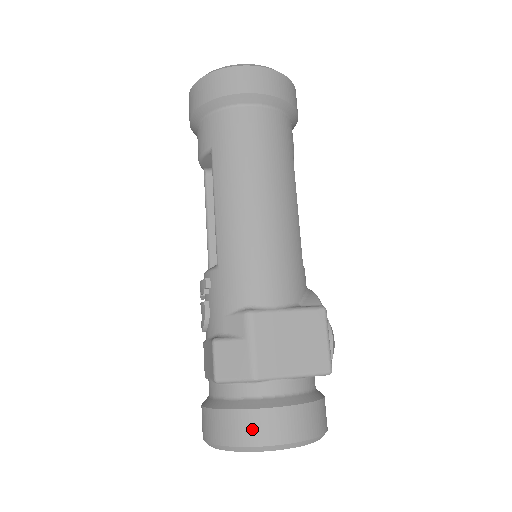
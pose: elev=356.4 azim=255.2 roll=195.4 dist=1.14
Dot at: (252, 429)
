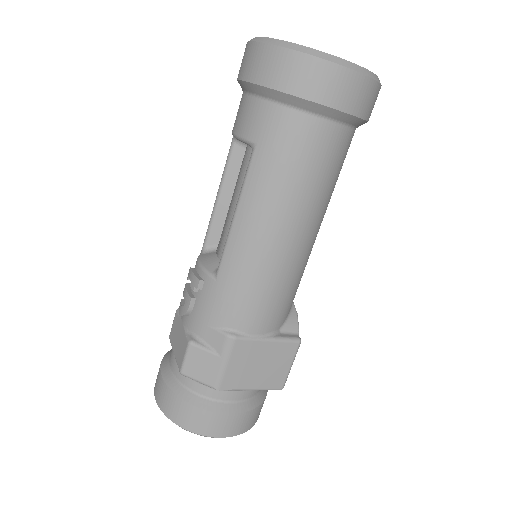
Dot at: (201, 423)
